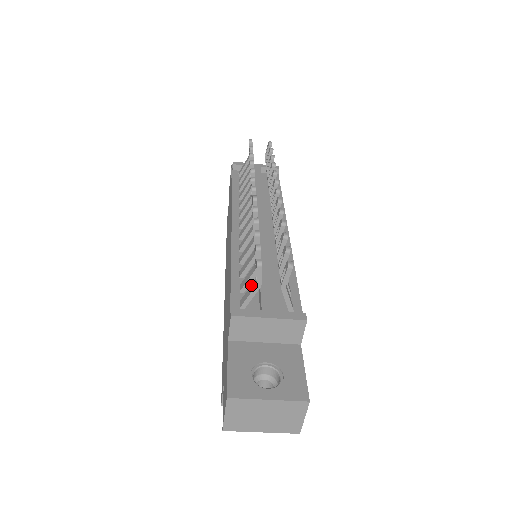
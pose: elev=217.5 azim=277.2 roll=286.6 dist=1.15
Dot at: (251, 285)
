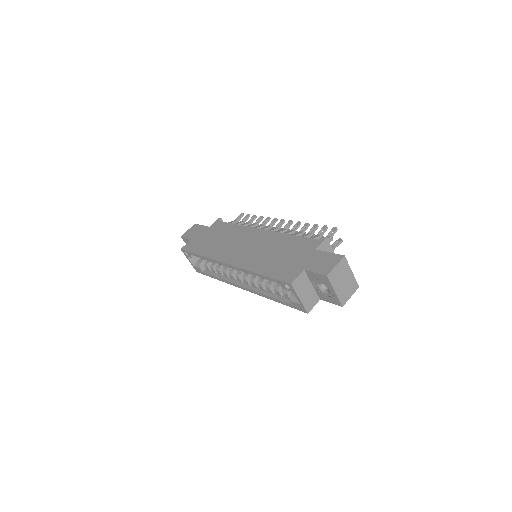
Dot at: occluded
